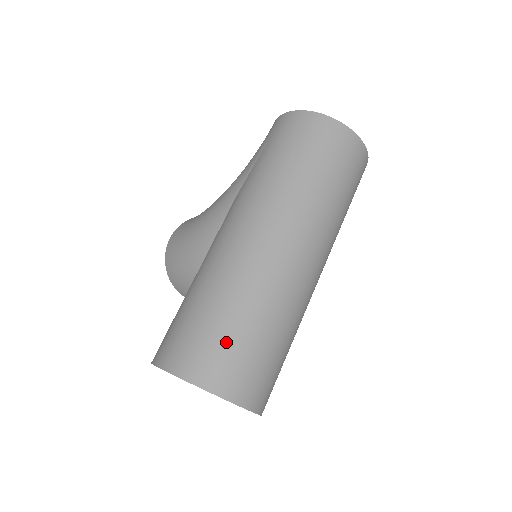
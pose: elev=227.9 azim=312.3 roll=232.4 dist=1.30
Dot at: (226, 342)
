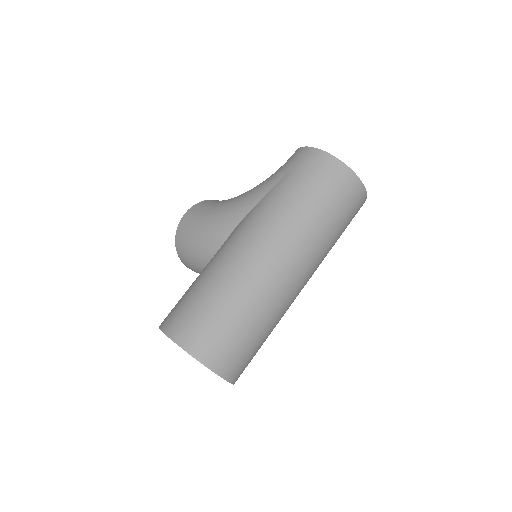
Dot at: (224, 331)
